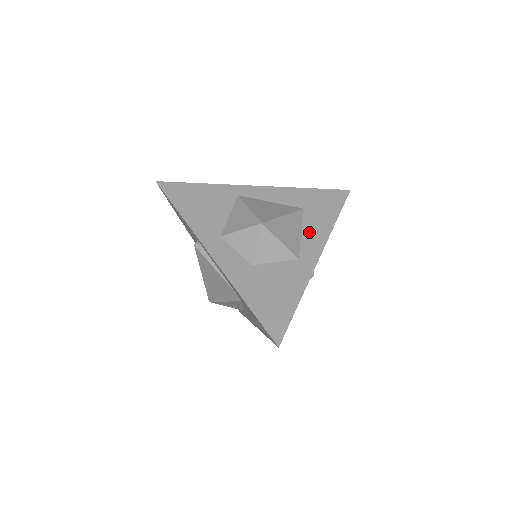
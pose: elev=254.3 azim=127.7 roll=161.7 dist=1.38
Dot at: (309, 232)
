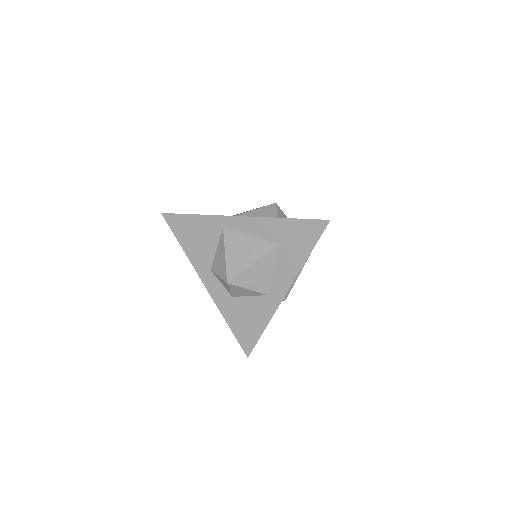
Dot at: (280, 270)
